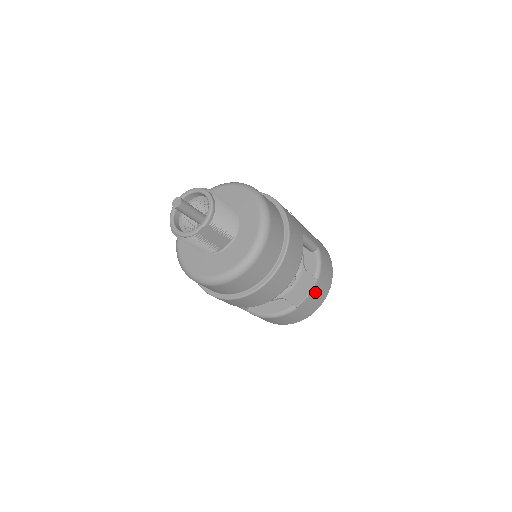
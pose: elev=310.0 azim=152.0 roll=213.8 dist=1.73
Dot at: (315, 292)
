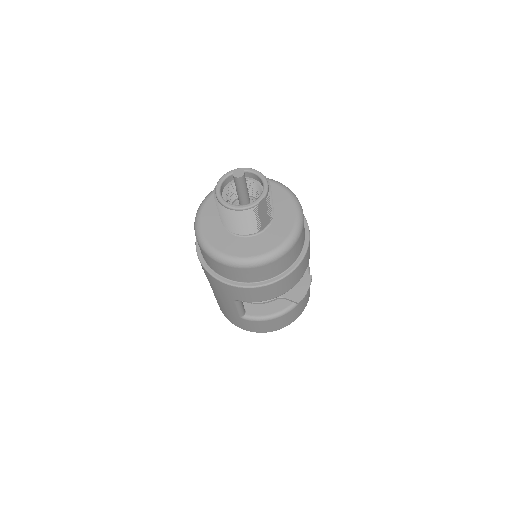
Dot at: (308, 290)
